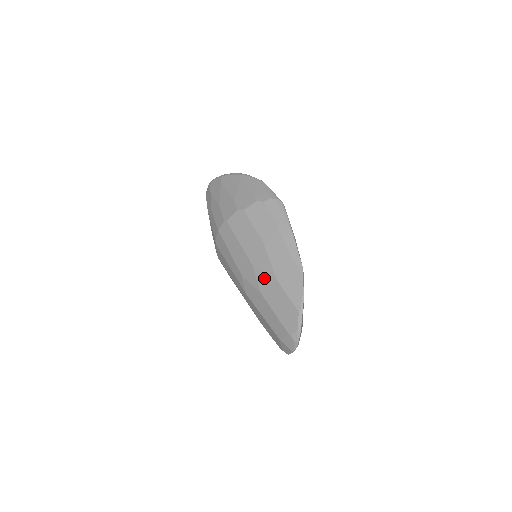
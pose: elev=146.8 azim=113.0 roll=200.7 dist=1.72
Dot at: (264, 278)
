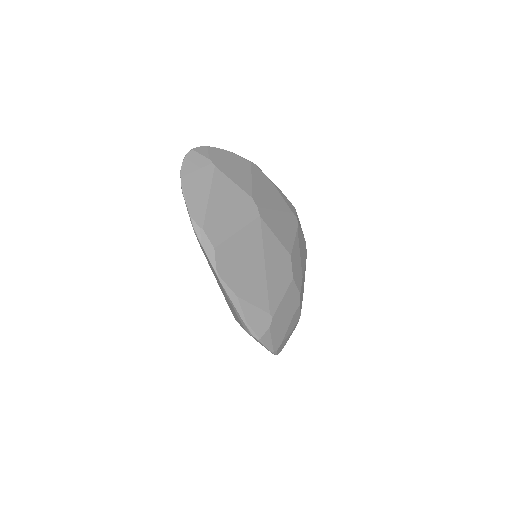
Dot at: occluded
